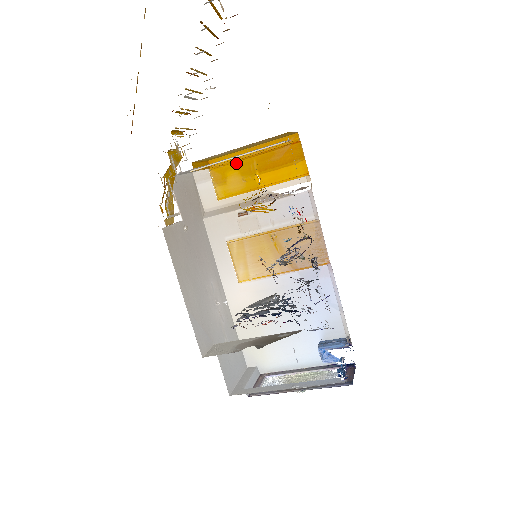
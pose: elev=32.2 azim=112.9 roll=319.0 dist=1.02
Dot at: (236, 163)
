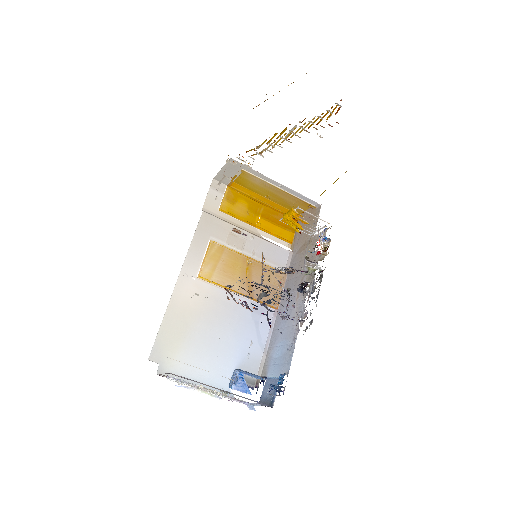
Dot at: (250, 199)
